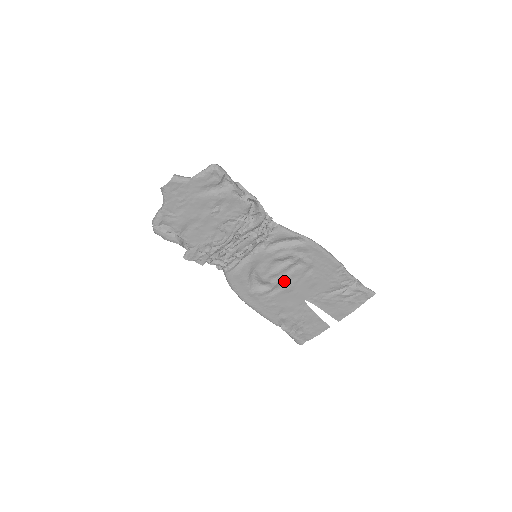
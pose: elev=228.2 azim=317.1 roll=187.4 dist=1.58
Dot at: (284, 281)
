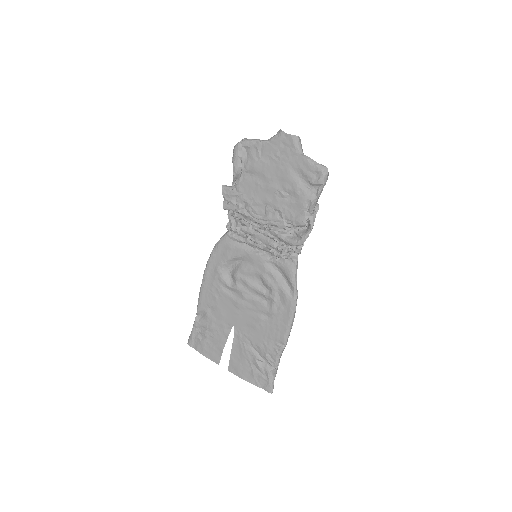
Dot at: (244, 296)
